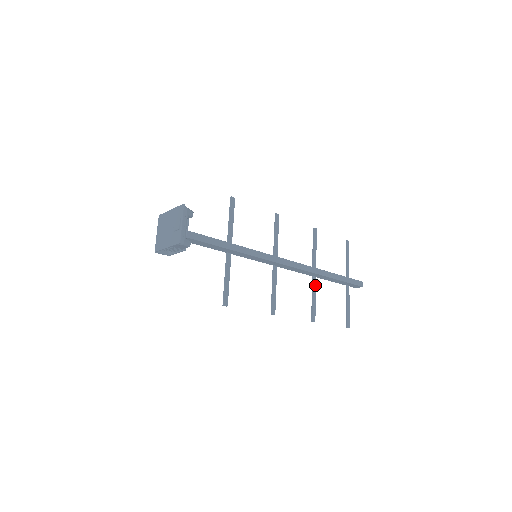
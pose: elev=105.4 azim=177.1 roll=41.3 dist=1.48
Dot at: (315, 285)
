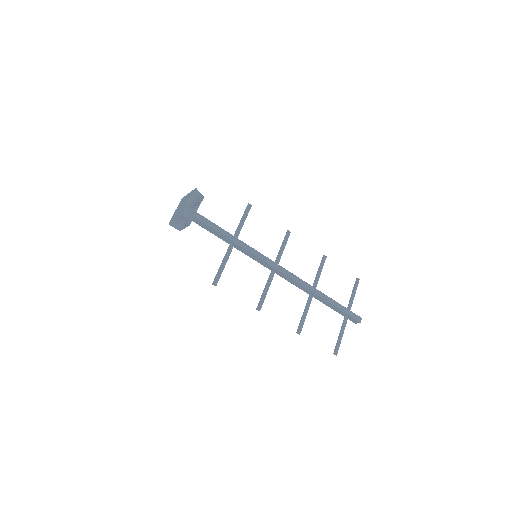
Dot at: (310, 303)
